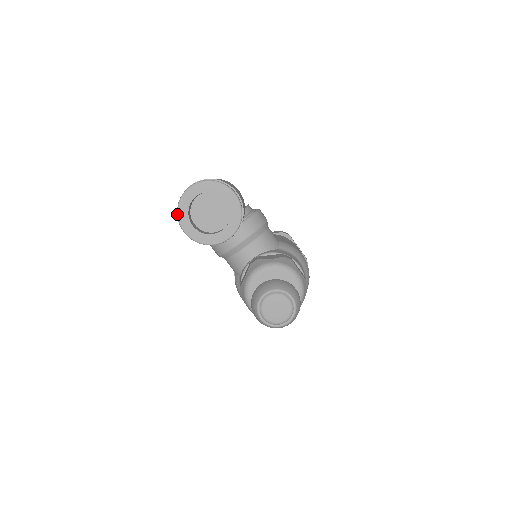
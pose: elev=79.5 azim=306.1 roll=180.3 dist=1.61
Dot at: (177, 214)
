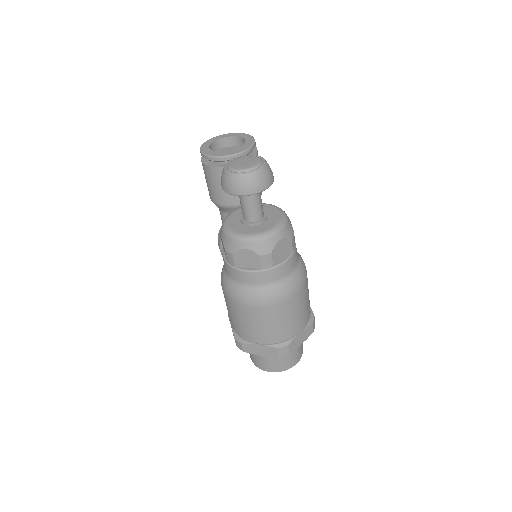
Dot at: (203, 144)
